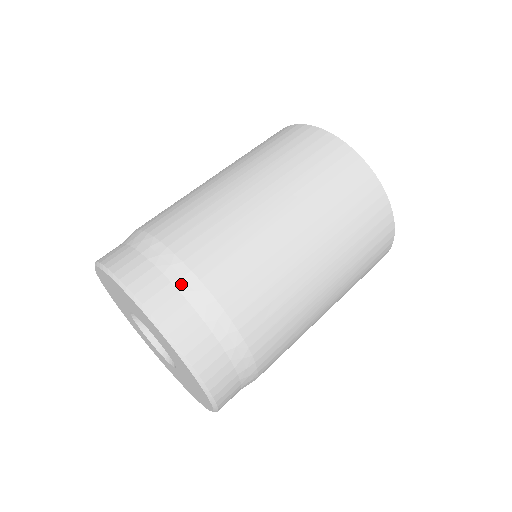
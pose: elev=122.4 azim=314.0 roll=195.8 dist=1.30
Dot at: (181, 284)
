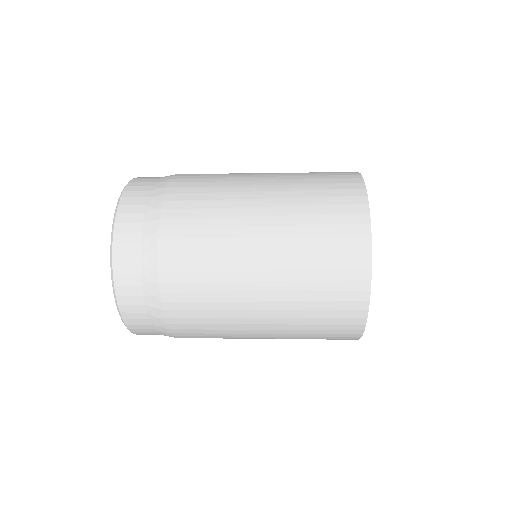
Dot at: occluded
